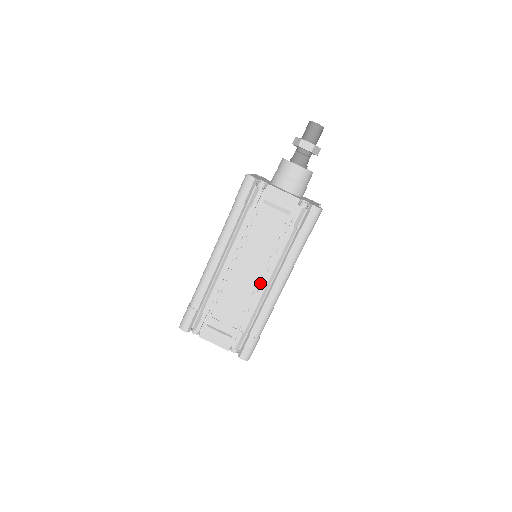
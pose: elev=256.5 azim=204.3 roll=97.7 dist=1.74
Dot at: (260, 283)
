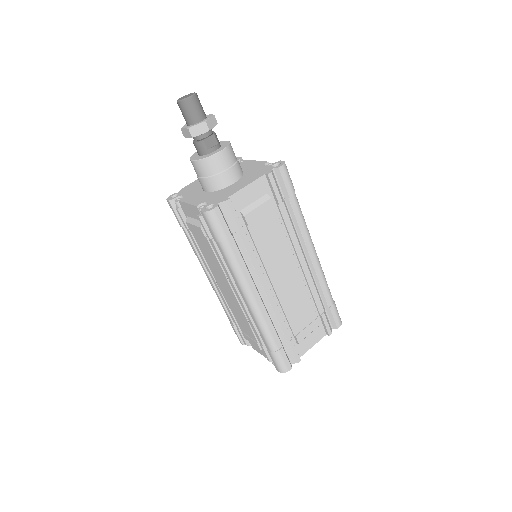
Dot at: occluded
